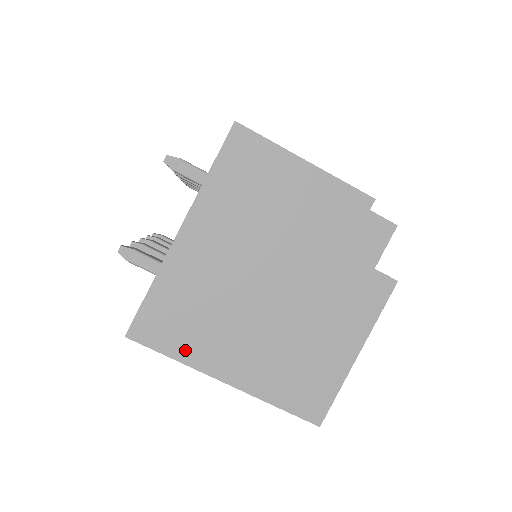
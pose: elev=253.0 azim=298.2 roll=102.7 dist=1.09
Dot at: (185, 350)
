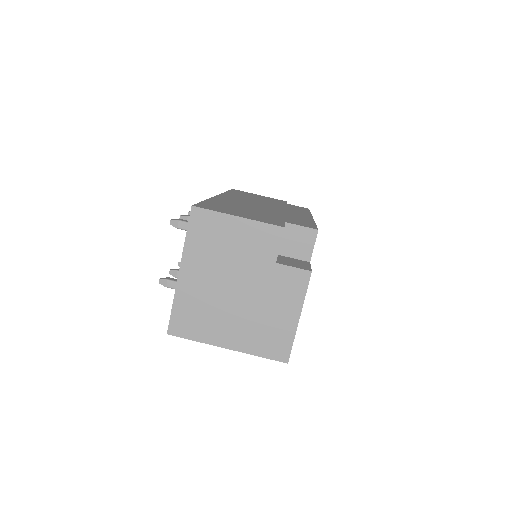
Dot at: (200, 335)
